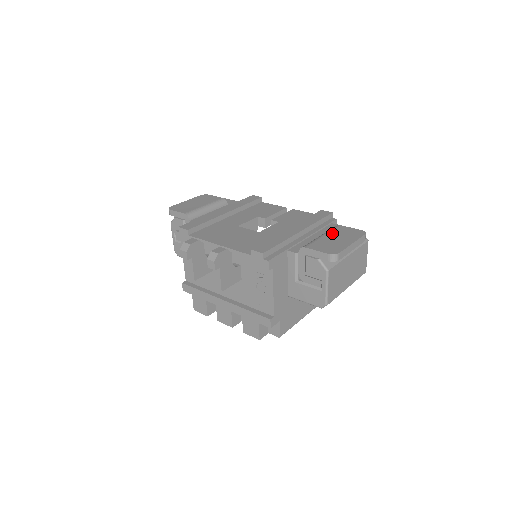
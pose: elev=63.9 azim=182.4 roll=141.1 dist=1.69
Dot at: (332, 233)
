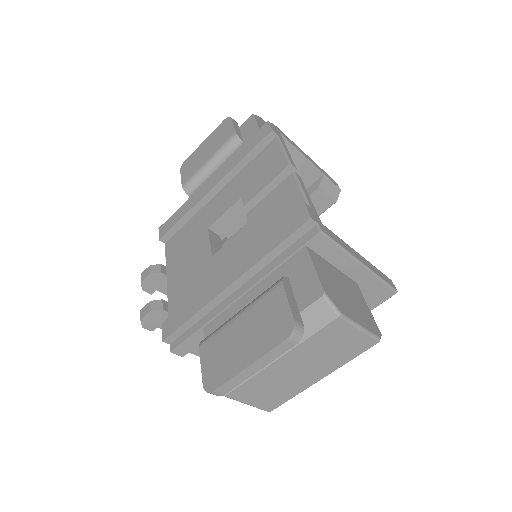
Dot at: (251, 312)
